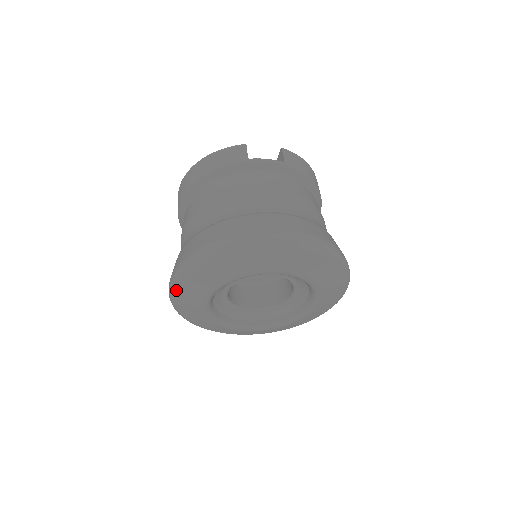
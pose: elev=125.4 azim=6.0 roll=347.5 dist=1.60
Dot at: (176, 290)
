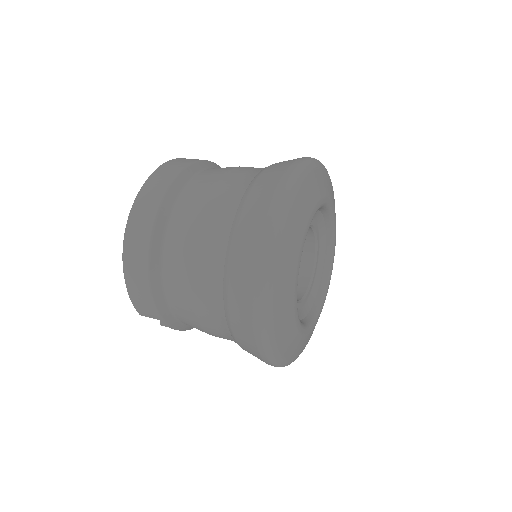
Dot at: (288, 211)
